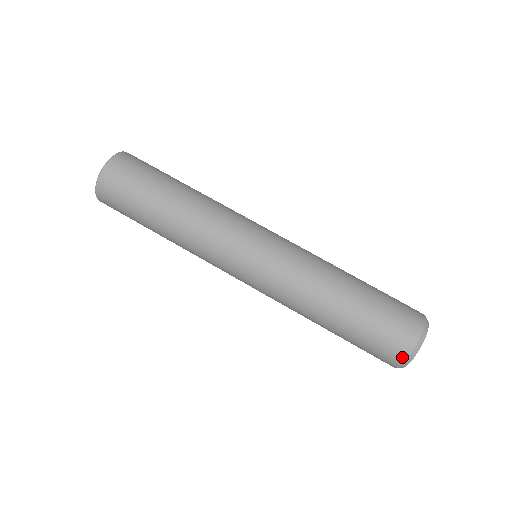
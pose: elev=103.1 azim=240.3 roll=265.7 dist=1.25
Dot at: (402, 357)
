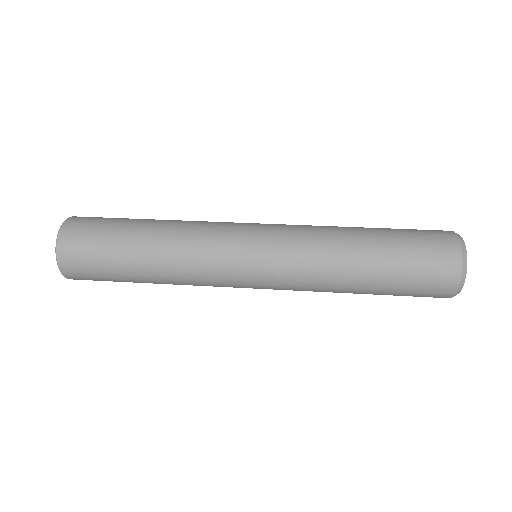
Dot at: (455, 278)
